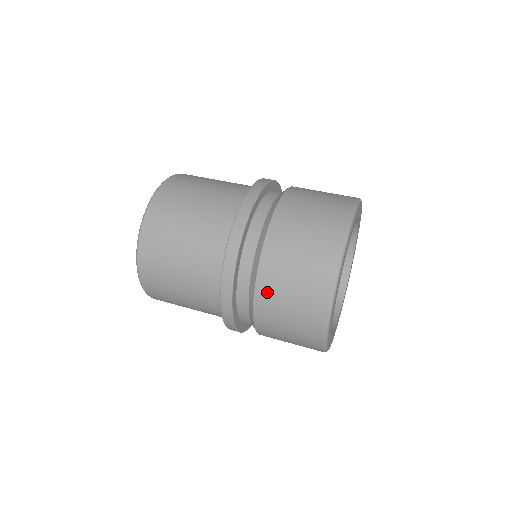
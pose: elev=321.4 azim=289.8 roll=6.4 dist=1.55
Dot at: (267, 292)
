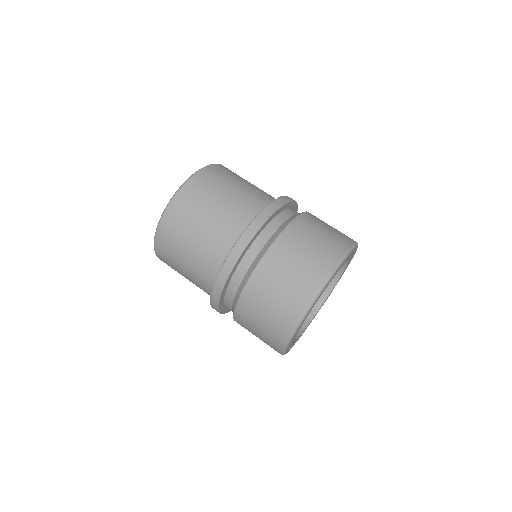
Dot at: (257, 286)
